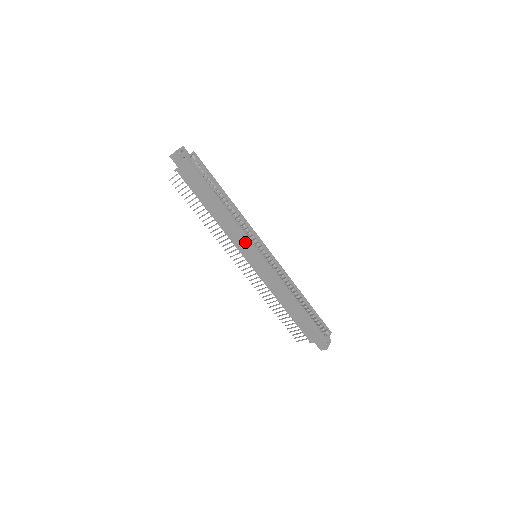
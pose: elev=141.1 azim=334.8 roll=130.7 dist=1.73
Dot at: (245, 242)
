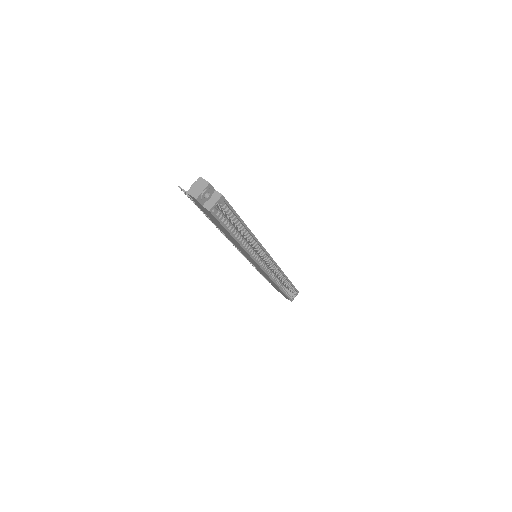
Dot at: (249, 257)
